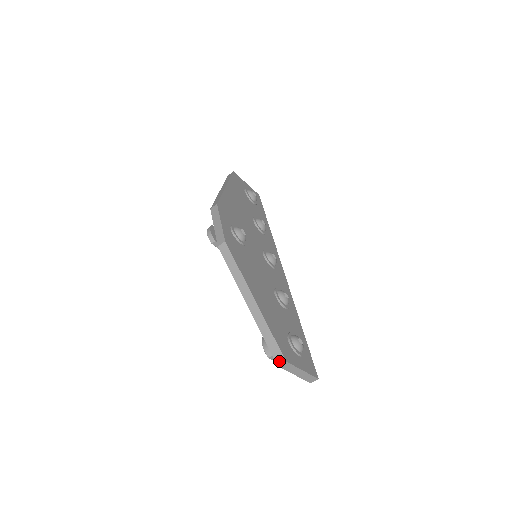
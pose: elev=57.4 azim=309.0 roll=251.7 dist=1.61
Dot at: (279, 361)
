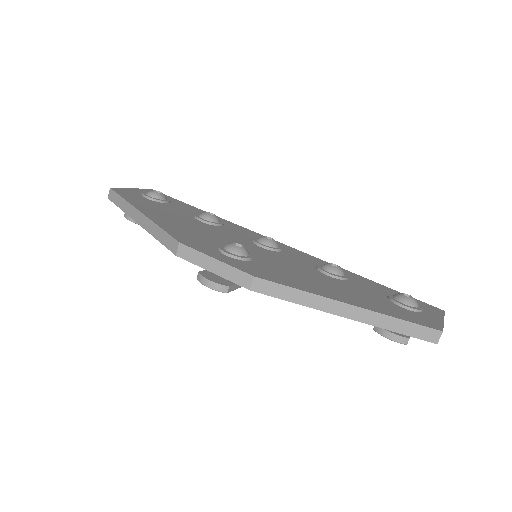
Dot at: (435, 338)
